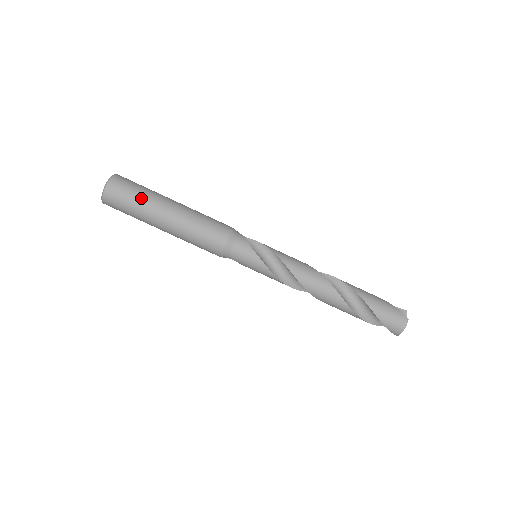
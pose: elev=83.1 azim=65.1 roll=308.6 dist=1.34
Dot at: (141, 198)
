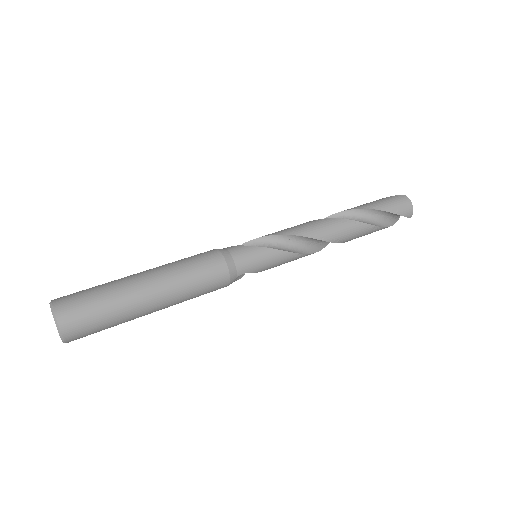
Dot at: (105, 292)
